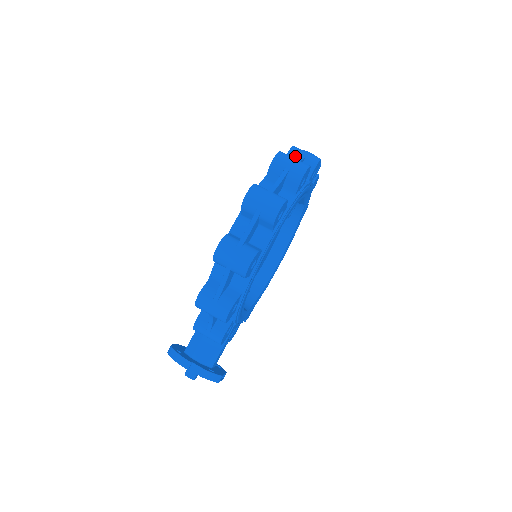
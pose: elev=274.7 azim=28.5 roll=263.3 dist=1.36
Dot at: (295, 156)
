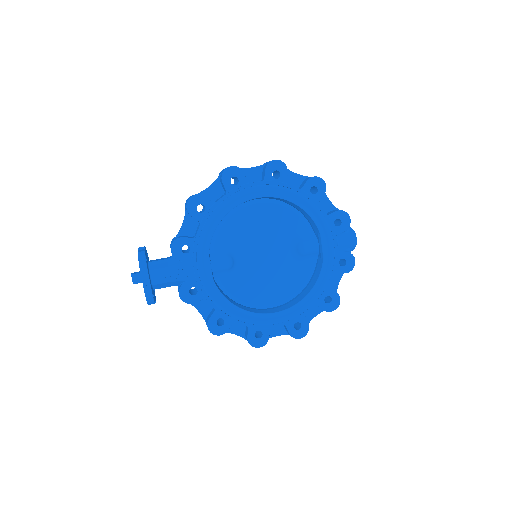
Dot at: occluded
